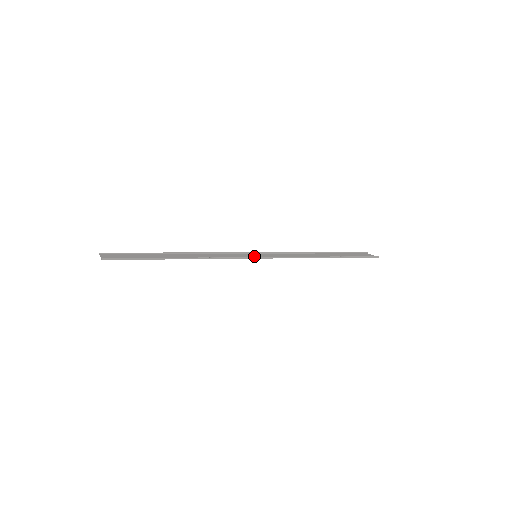
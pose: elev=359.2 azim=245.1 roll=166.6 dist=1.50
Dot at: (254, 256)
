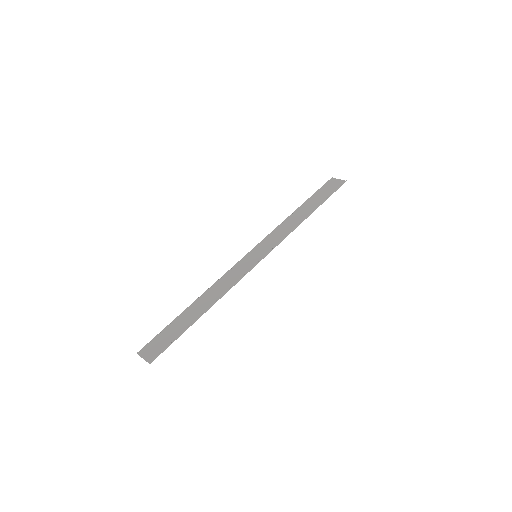
Dot at: (255, 258)
